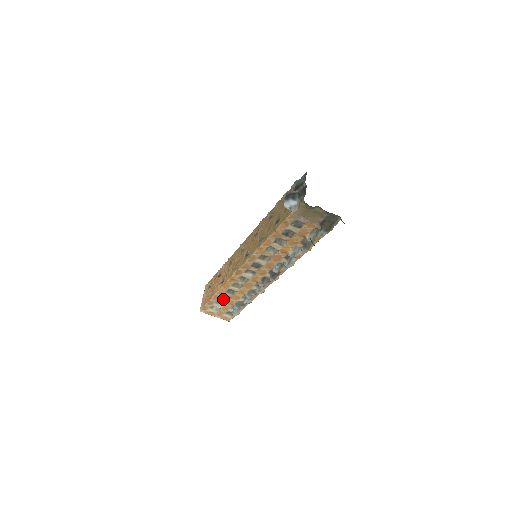
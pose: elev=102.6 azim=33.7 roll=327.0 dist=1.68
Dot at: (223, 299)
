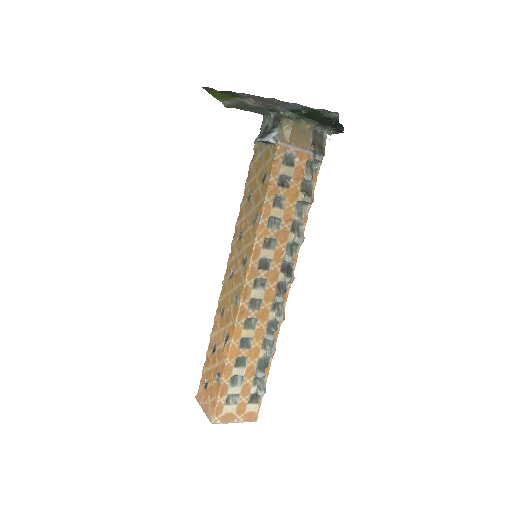
Dot at: (238, 369)
